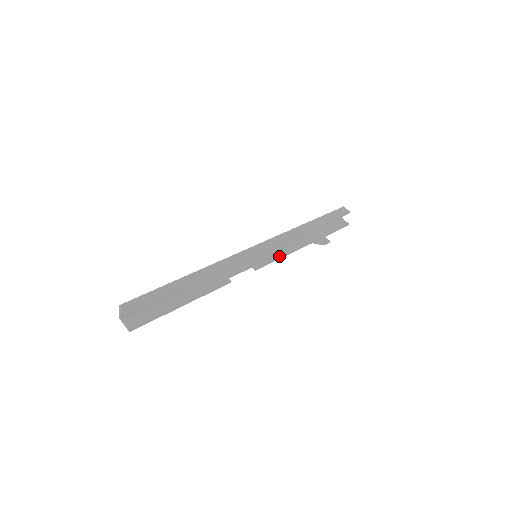
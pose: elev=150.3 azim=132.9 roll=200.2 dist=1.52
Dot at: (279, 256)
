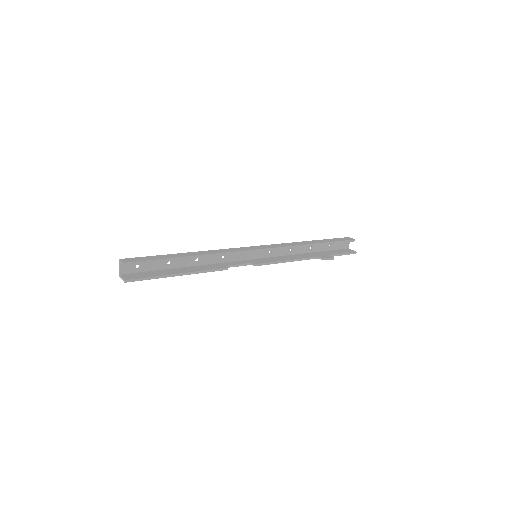
Dot at: (280, 260)
